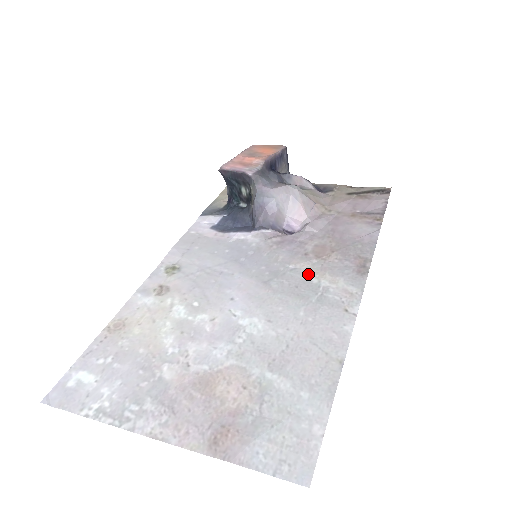
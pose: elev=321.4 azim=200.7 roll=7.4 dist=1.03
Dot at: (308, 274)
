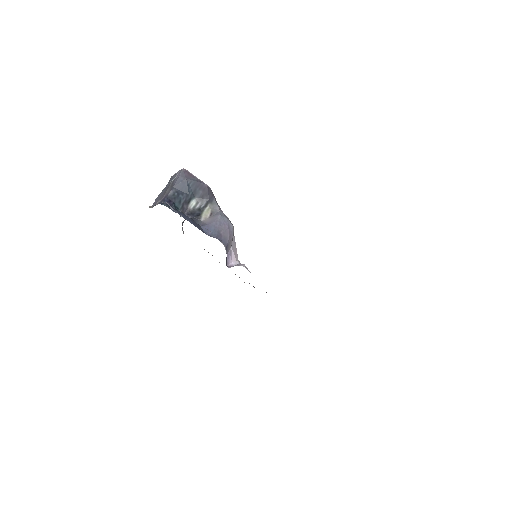
Dot at: occluded
